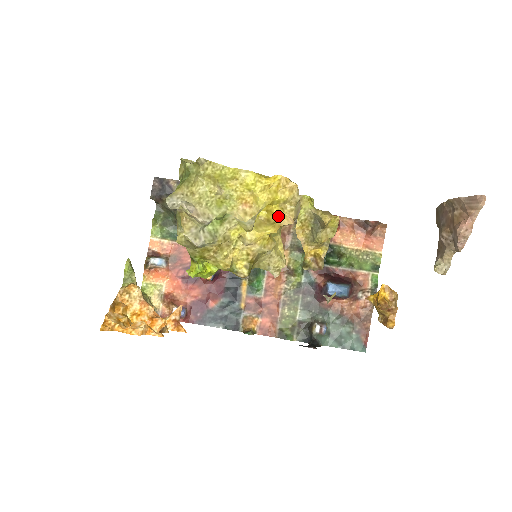
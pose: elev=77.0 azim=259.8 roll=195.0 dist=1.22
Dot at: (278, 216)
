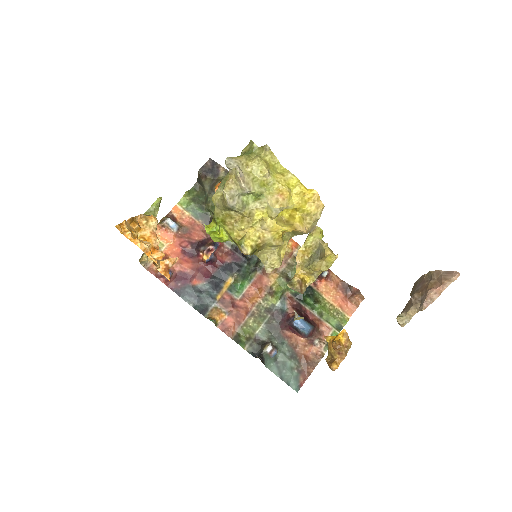
Dot at: (297, 221)
